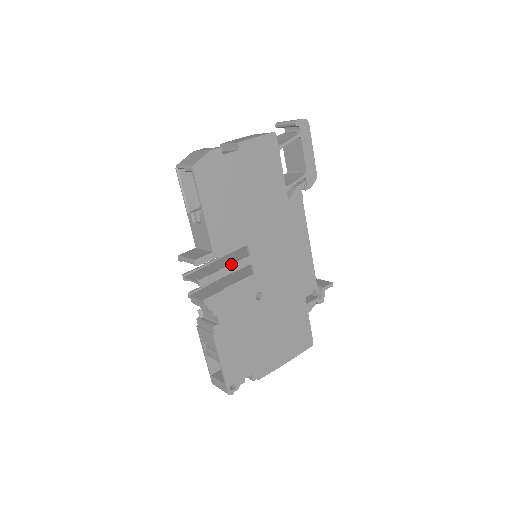
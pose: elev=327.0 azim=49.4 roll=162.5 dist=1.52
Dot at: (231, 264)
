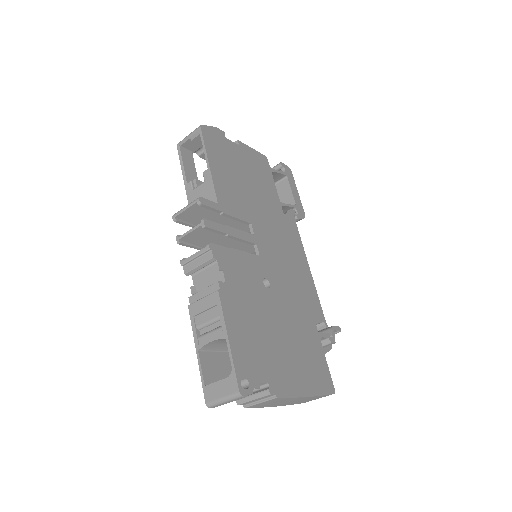
Dot at: (236, 229)
